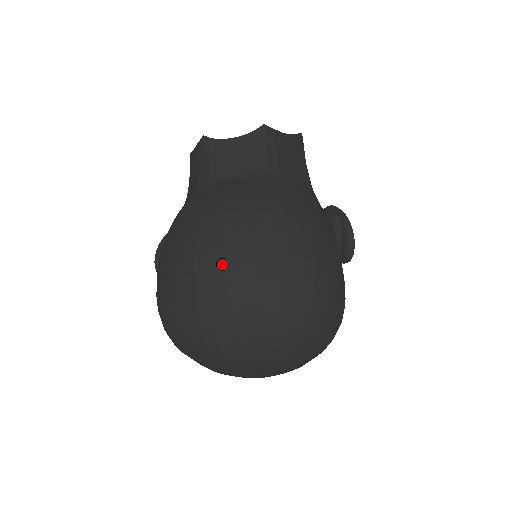
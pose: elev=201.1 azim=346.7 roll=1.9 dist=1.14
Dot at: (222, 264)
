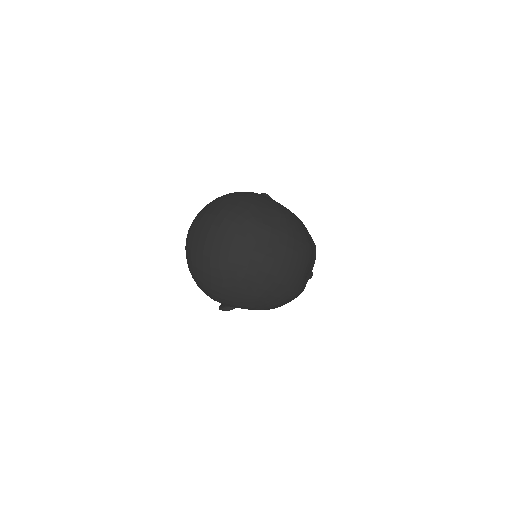
Dot at: (188, 231)
